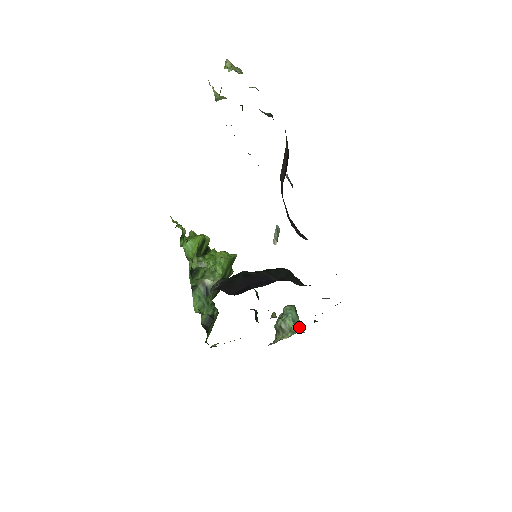
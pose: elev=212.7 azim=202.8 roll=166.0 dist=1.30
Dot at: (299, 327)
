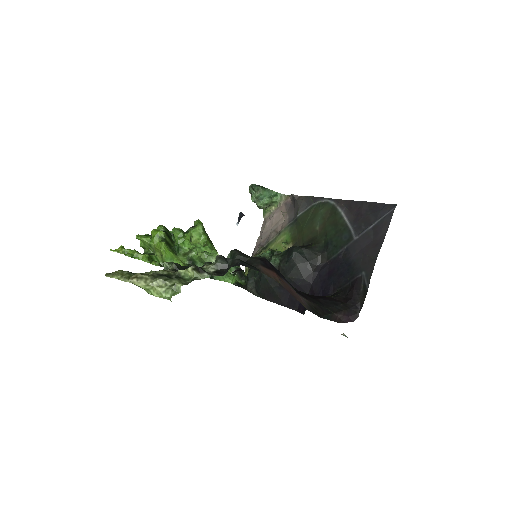
Dot at: (275, 194)
